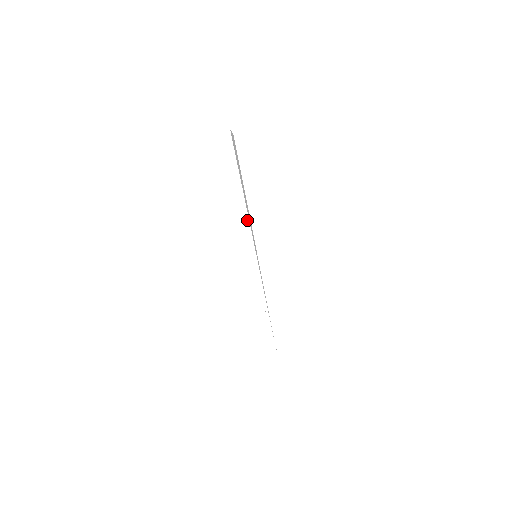
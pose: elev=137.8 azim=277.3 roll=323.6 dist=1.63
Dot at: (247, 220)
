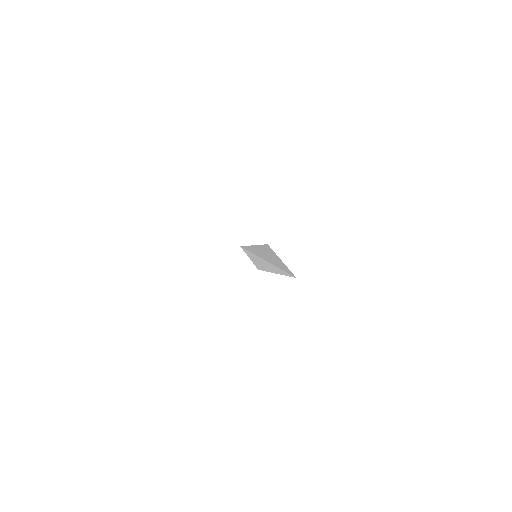
Dot at: occluded
